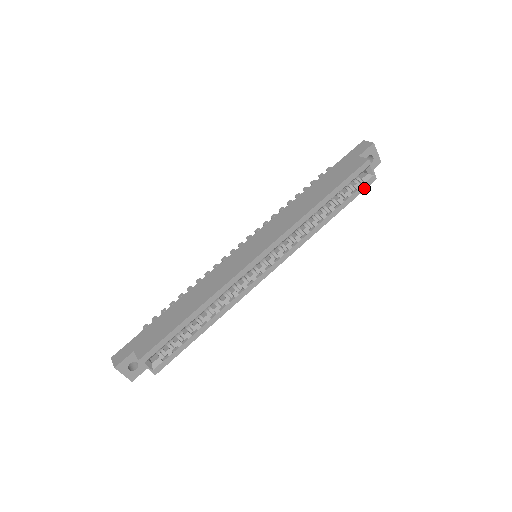
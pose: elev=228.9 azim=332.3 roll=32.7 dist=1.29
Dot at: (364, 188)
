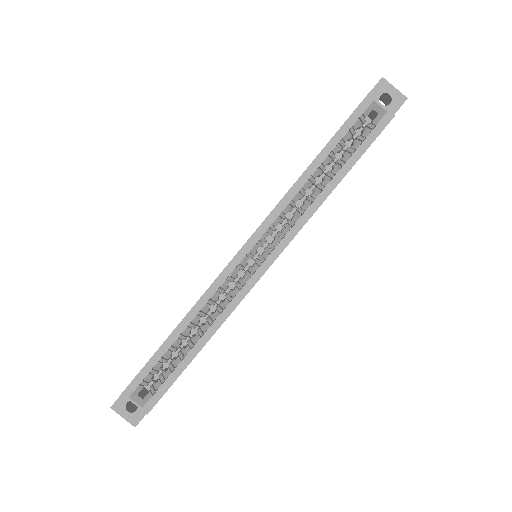
Dot at: (378, 133)
